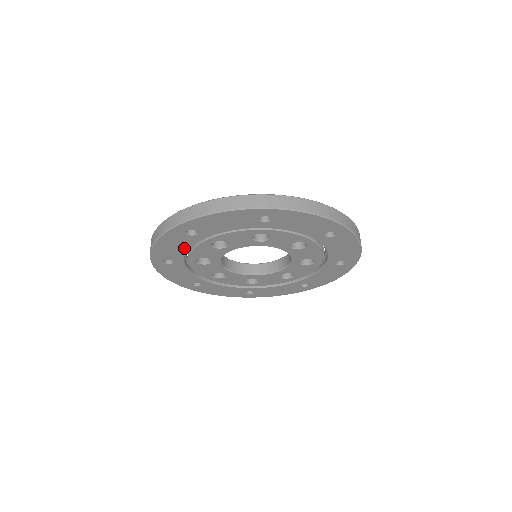
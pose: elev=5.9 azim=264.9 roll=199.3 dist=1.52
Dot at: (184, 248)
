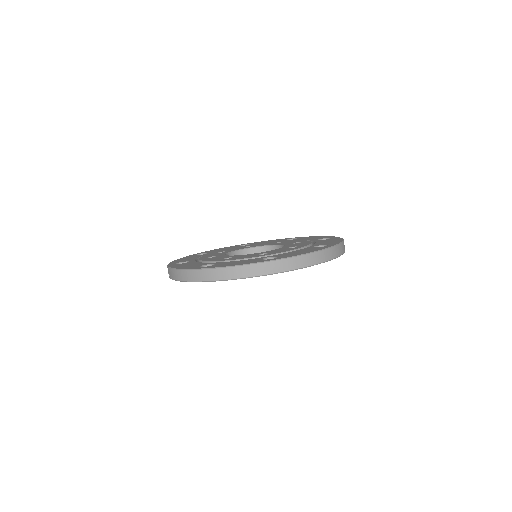
Dot at: occluded
